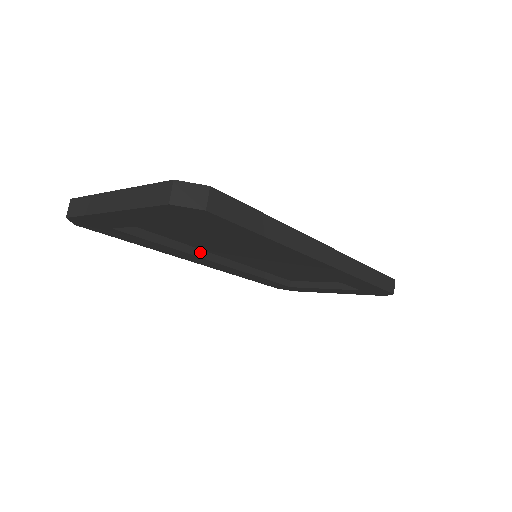
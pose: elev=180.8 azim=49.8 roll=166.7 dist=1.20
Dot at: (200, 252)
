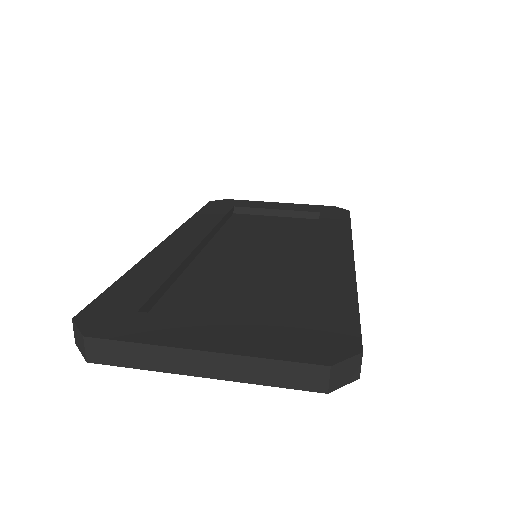
Dot at: occluded
